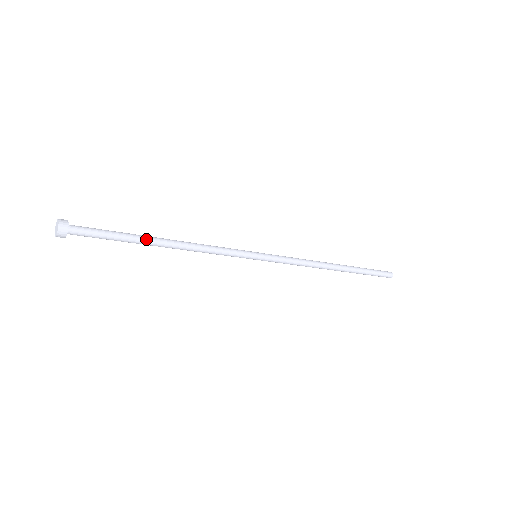
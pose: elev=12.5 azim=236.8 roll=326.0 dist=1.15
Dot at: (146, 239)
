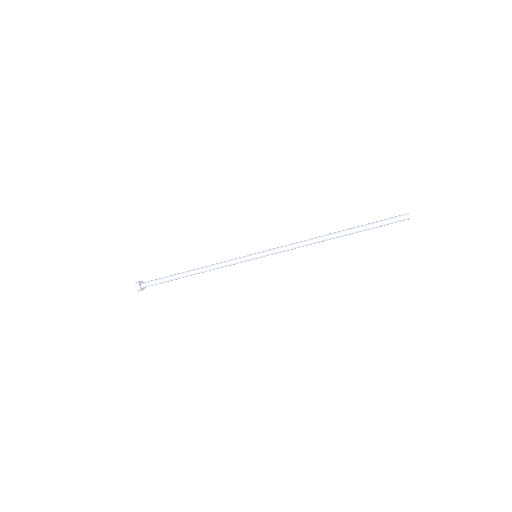
Dot at: (179, 276)
